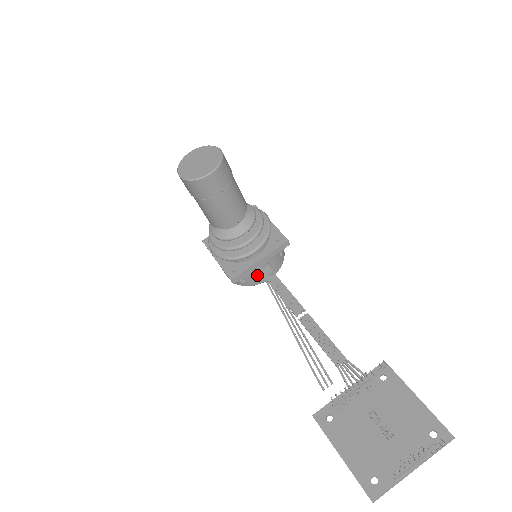
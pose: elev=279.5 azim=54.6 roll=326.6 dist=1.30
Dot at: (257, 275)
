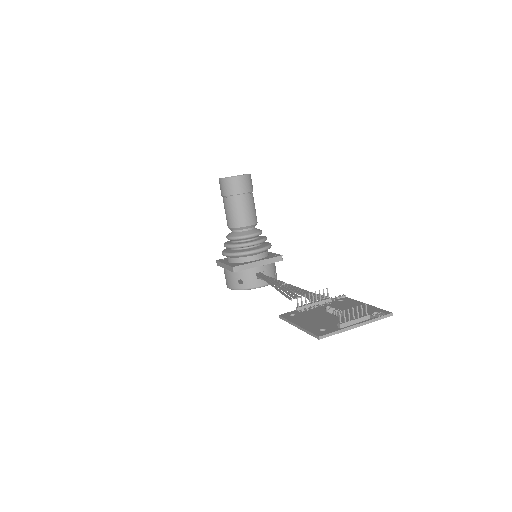
Dot at: (253, 277)
